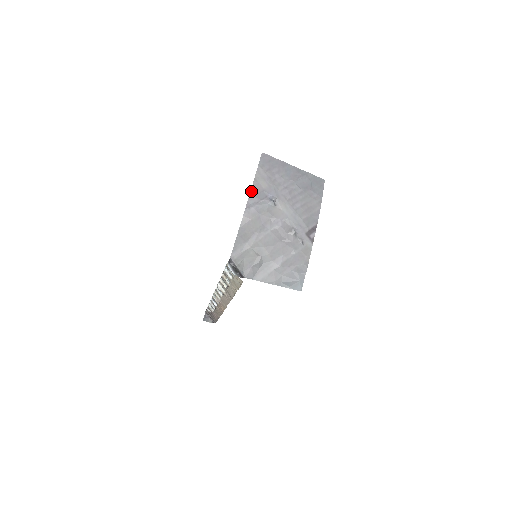
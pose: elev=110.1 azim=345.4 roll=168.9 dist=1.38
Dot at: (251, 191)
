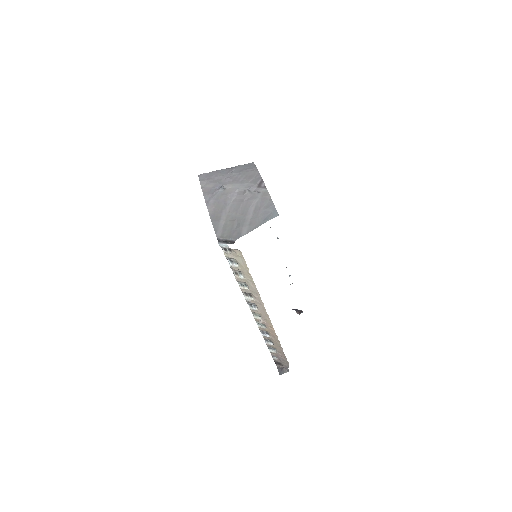
Dot at: (203, 194)
